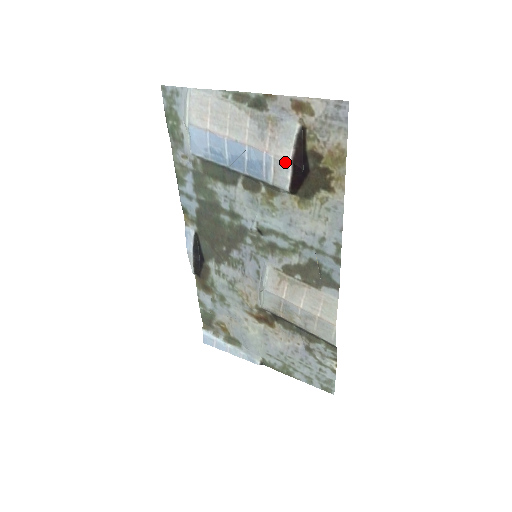
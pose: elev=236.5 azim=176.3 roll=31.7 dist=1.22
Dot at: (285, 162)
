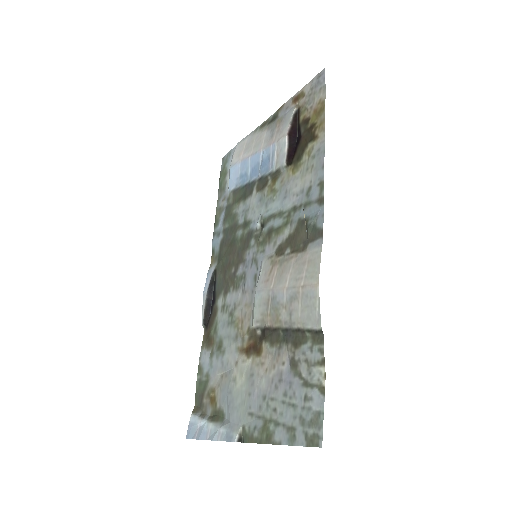
Dot at: (283, 139)
